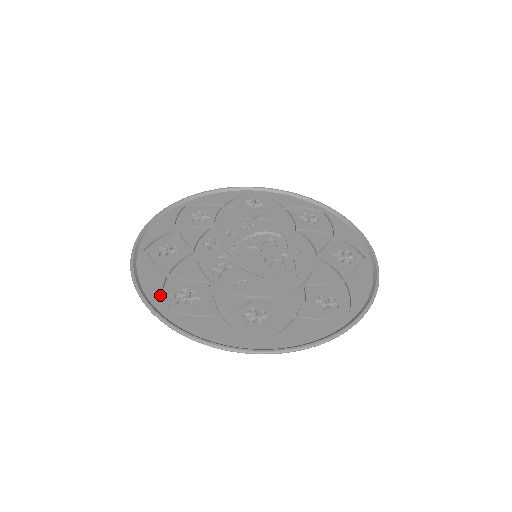
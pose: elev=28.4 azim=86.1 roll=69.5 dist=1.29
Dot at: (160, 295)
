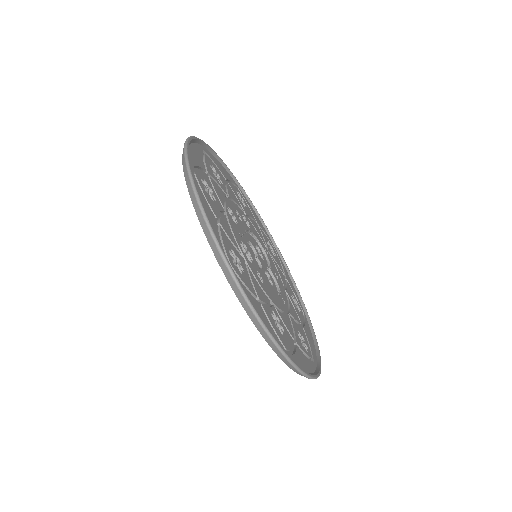
Dot at: occluded
